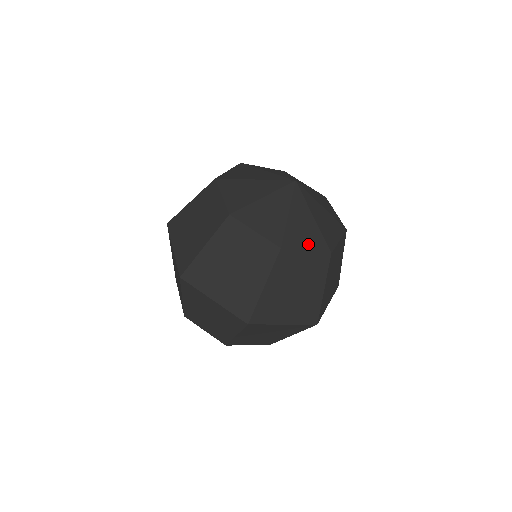
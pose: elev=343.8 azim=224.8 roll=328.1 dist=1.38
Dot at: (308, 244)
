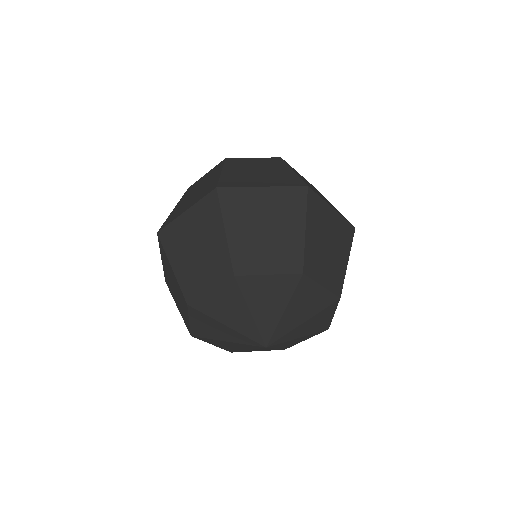
Dot at: occluded
